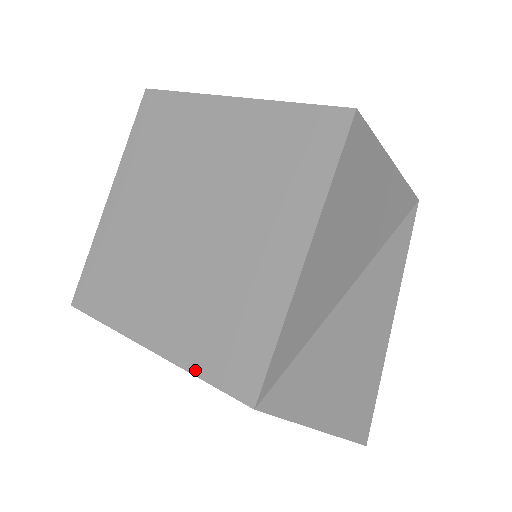
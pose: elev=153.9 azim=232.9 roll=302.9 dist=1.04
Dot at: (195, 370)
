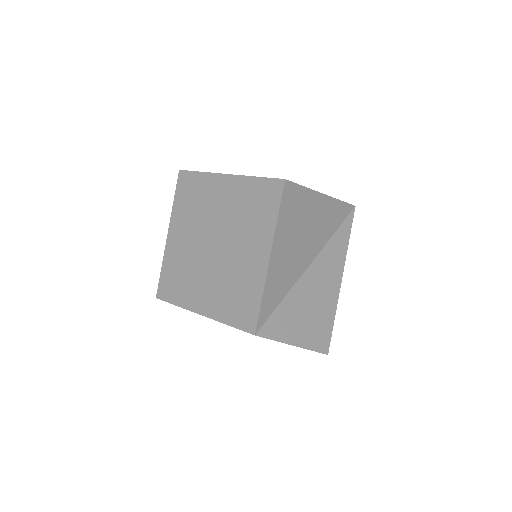
Dot at: (225, 321)
